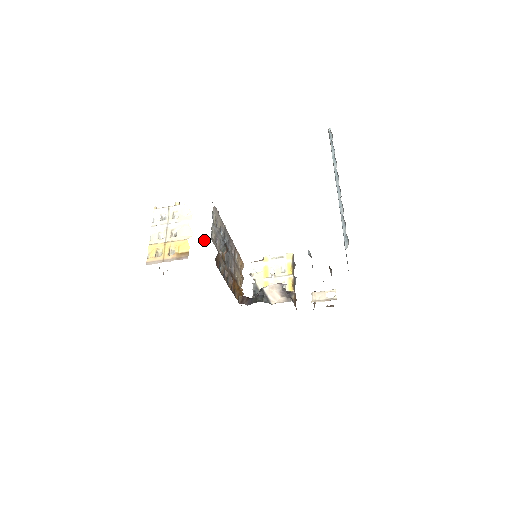
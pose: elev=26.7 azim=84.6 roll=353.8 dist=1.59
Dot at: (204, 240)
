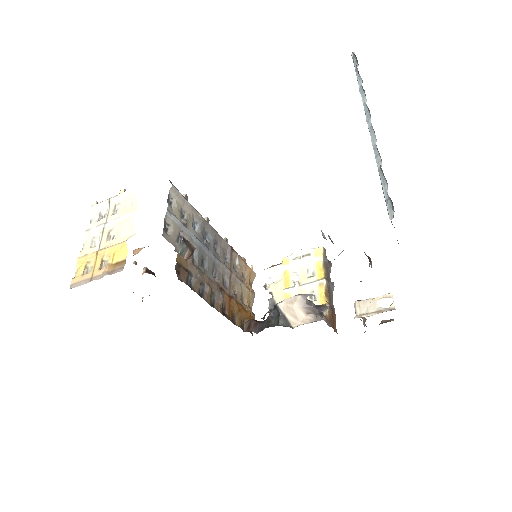
Dot at: occluded
